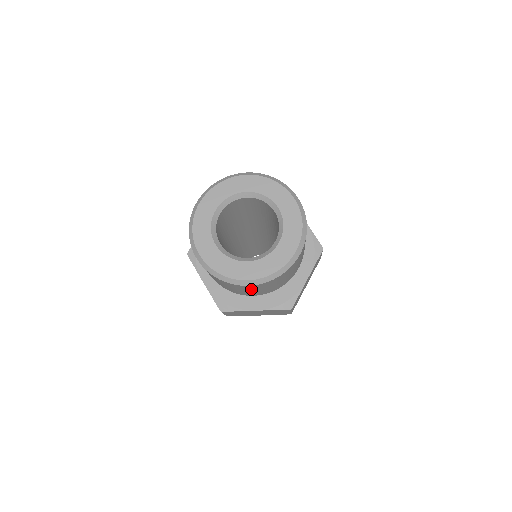
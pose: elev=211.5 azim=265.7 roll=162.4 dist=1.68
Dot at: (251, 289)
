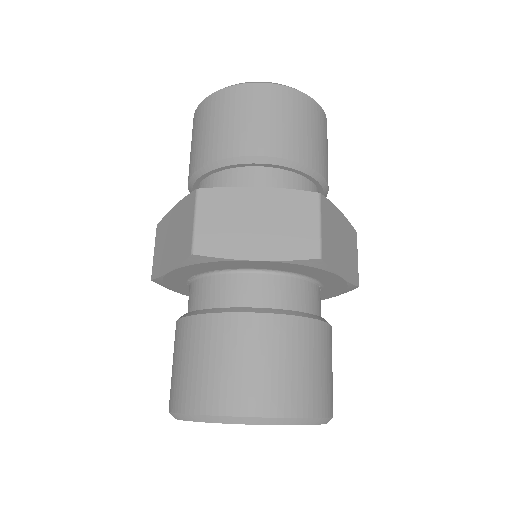
Dot at: (262, 107)
